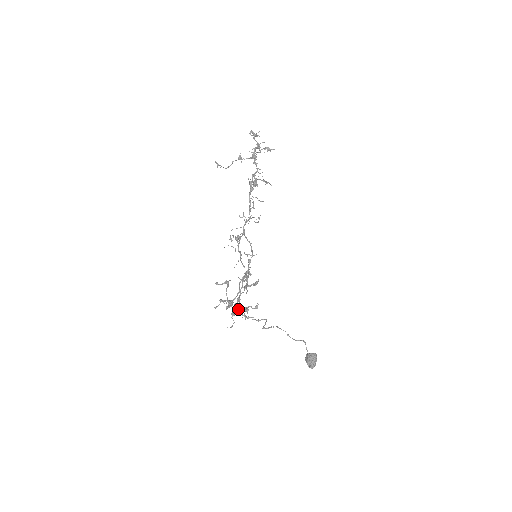
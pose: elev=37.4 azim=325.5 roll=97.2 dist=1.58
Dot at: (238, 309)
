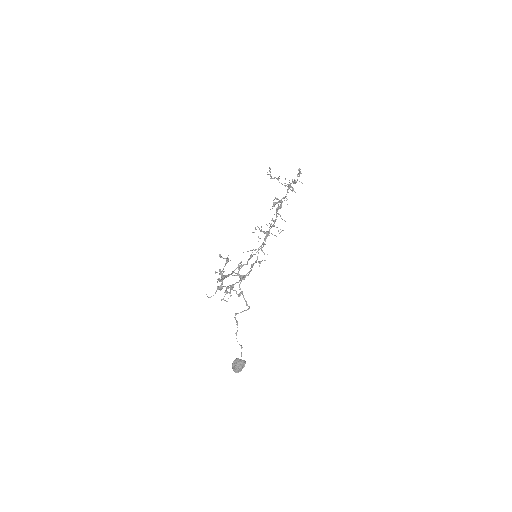
Dot at: (239, 285)
